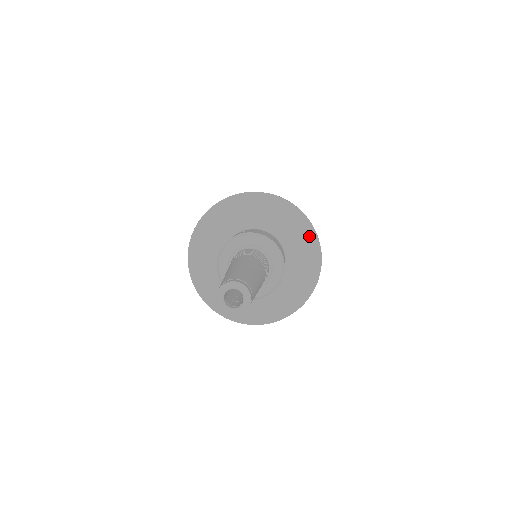
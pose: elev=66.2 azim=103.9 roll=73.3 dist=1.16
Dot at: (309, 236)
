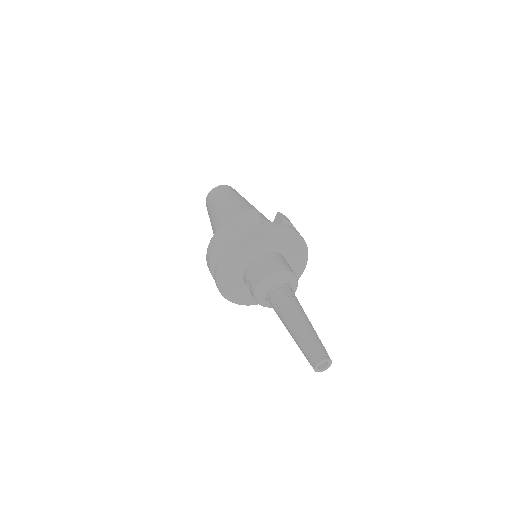
Dot at: (272, 232)
